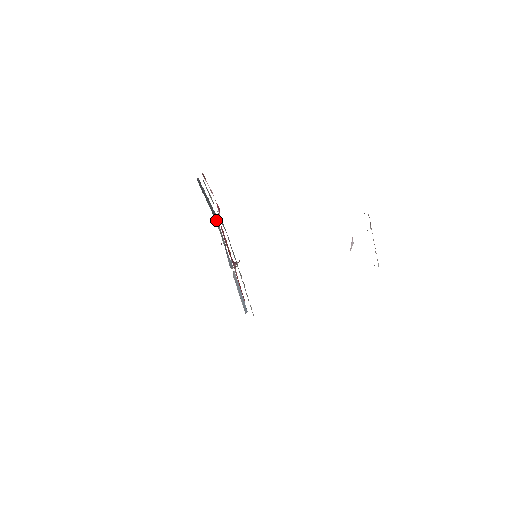
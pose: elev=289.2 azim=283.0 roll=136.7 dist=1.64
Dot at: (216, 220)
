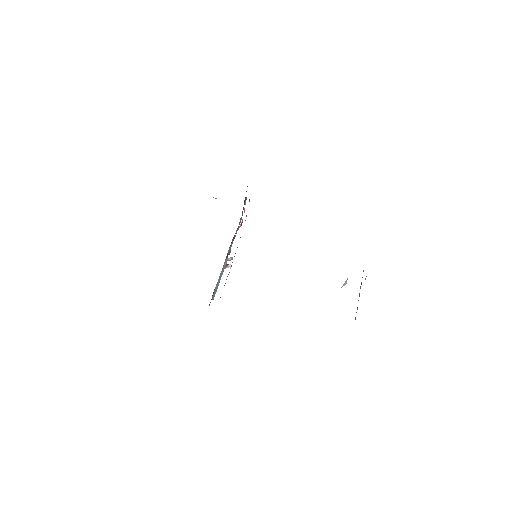
Dot at: occluded
